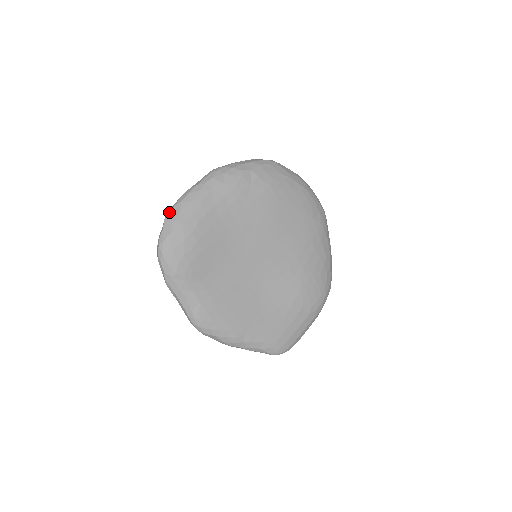
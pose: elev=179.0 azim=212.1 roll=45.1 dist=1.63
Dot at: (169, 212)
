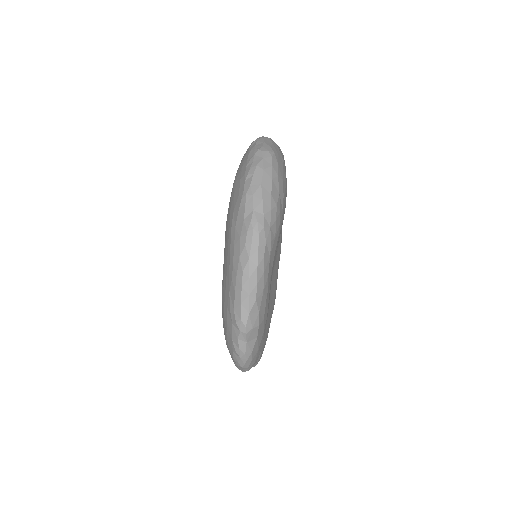
Dot at: (248, 322)
